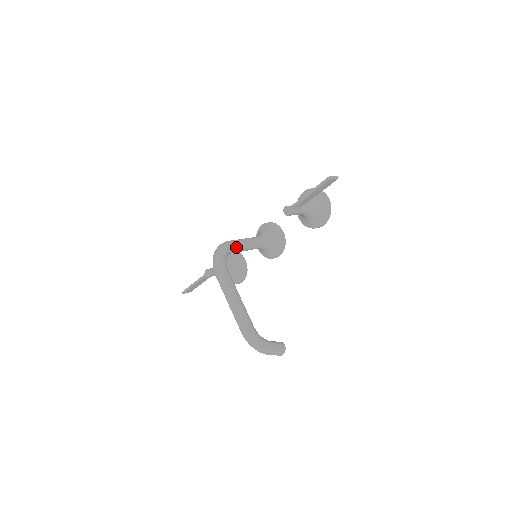
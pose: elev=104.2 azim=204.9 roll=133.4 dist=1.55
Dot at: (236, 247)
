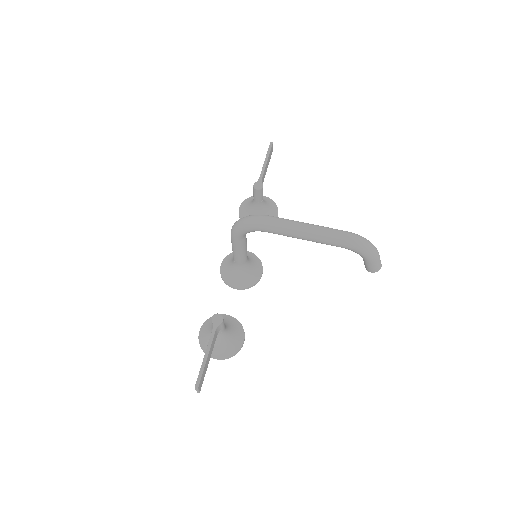
Dot at: occluded
